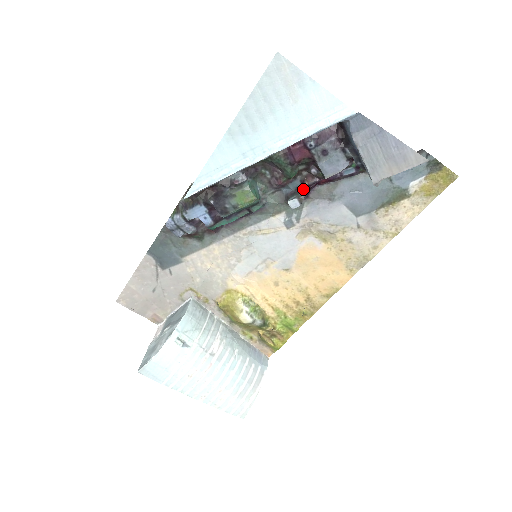
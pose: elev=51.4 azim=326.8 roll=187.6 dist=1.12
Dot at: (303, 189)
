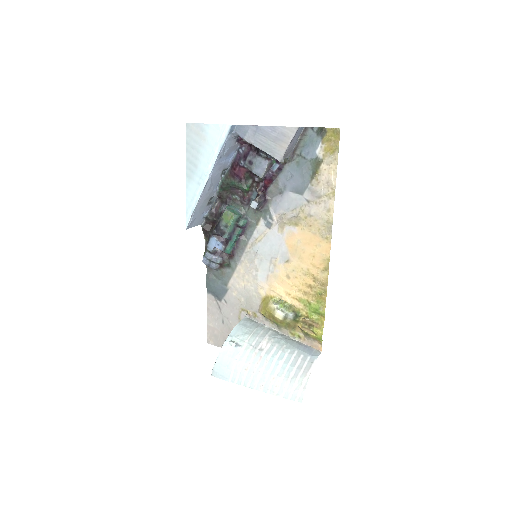
Dot at: (258, 194)
